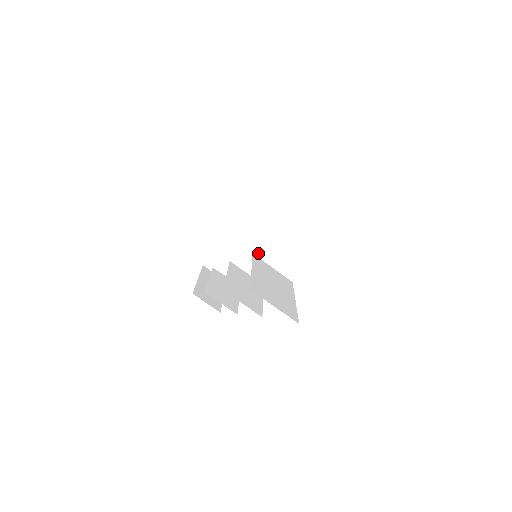
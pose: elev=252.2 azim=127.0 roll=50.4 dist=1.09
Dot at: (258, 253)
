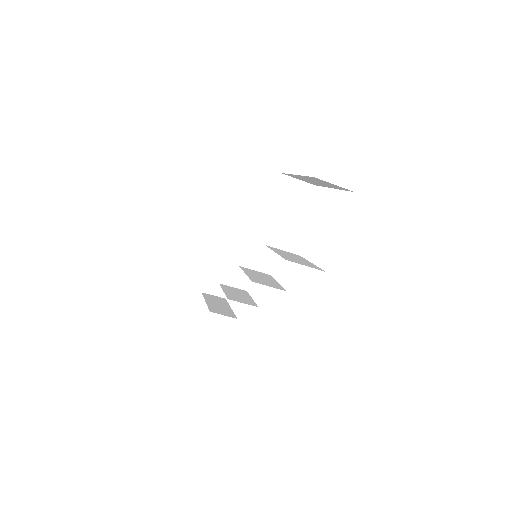
Dot at: (249, 260)
